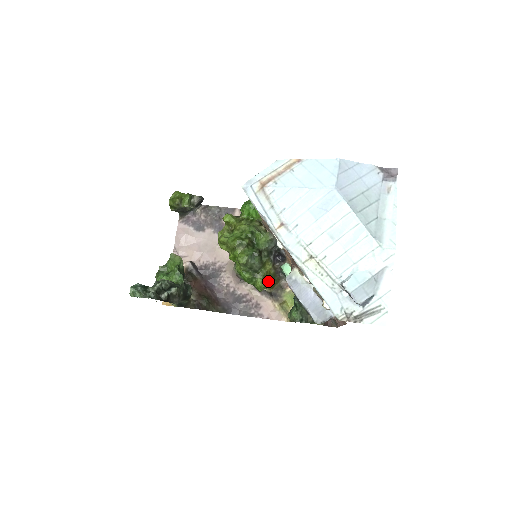
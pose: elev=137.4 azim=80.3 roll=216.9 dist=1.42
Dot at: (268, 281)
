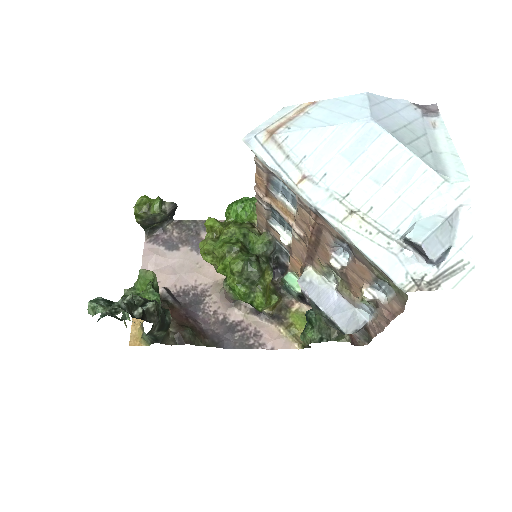
Dot at: (269, 297)
